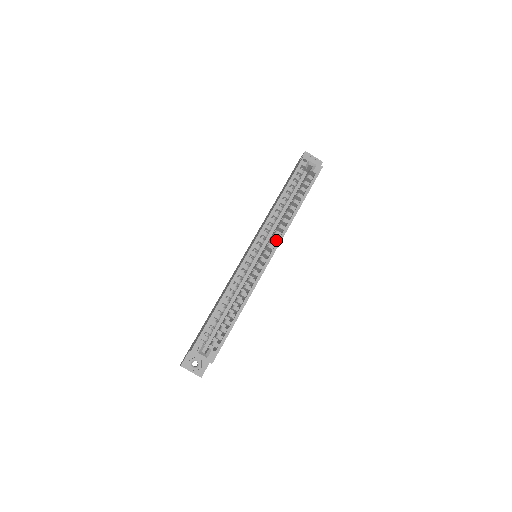
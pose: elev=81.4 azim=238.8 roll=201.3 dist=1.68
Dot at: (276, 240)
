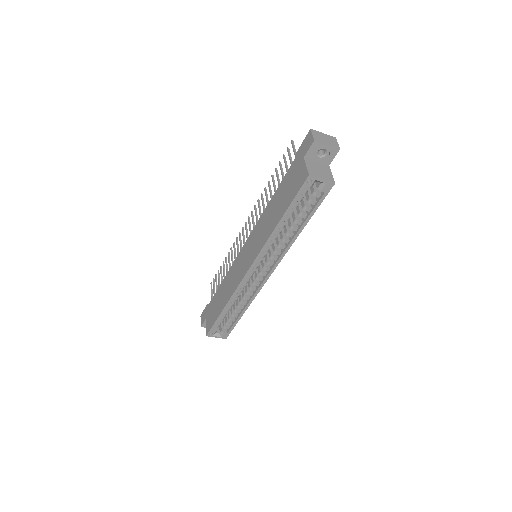
Dot at: (275, 258)
